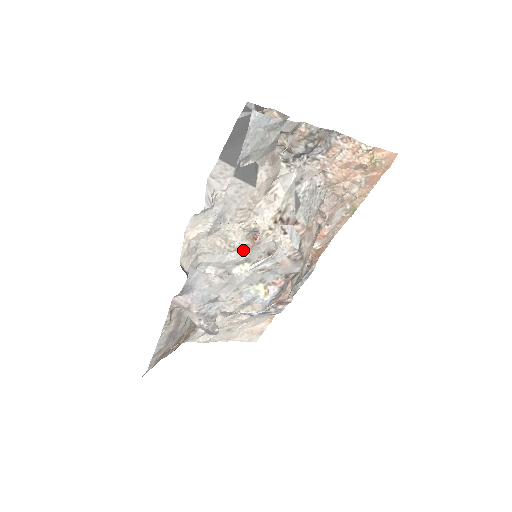
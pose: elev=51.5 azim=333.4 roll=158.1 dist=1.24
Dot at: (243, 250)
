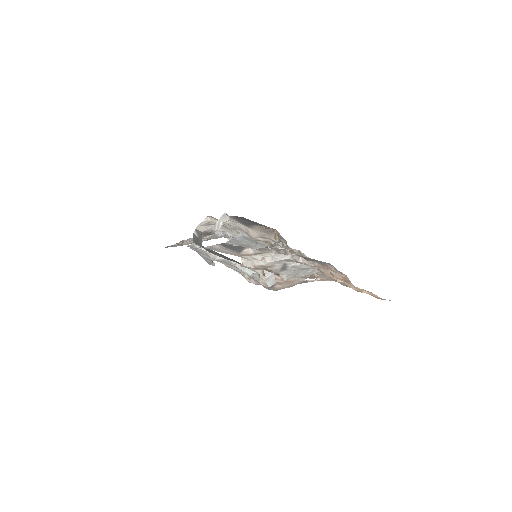
Dot at: occluded
